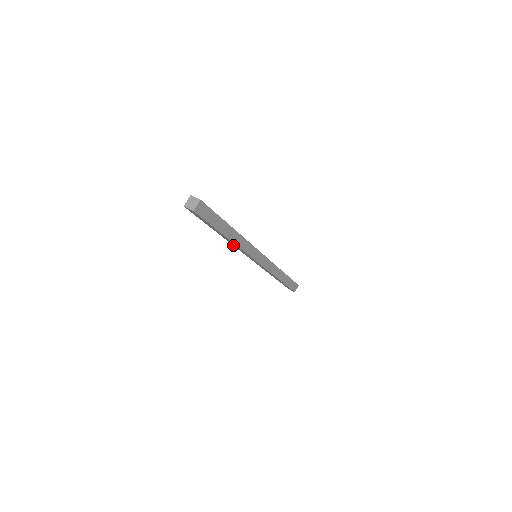
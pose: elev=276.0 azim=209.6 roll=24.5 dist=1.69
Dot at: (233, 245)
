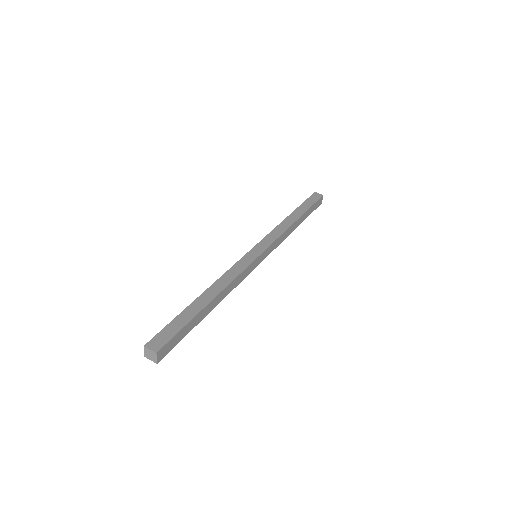
Dot at: occluded
